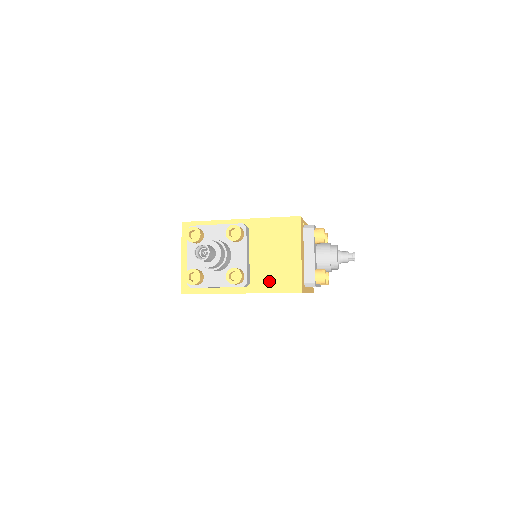
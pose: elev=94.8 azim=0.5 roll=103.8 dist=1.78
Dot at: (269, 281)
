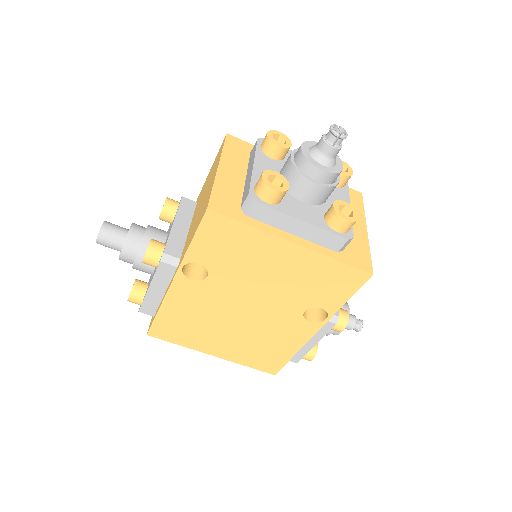
Dot at: (191, 235)
